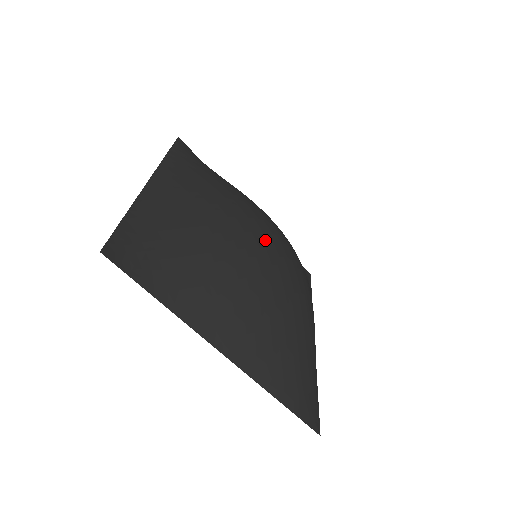
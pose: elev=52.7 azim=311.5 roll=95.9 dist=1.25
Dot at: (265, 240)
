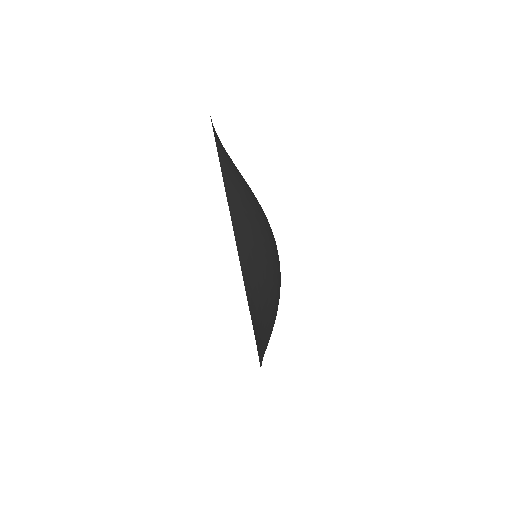
Dot at: occluded
